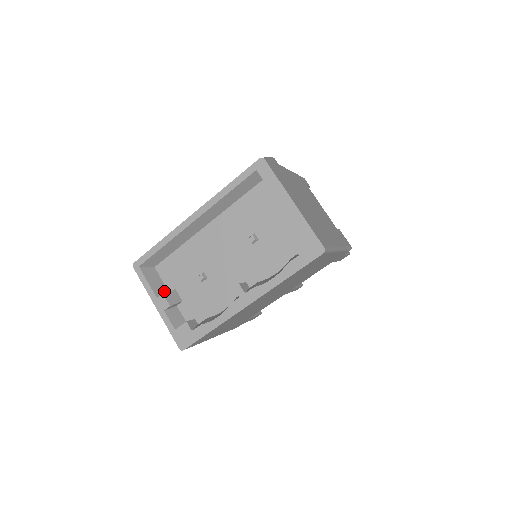
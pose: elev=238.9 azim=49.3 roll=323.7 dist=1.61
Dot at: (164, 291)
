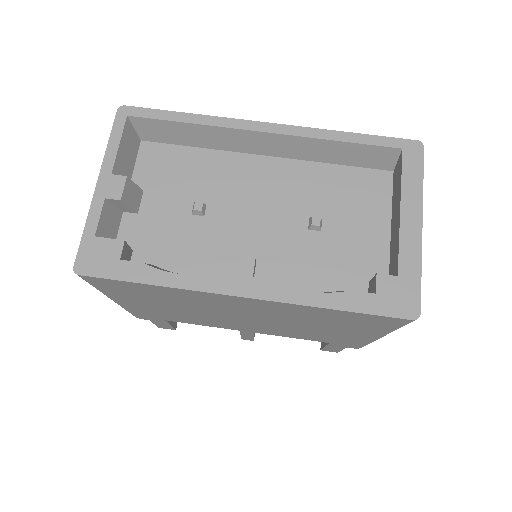
Dot at: occluded
